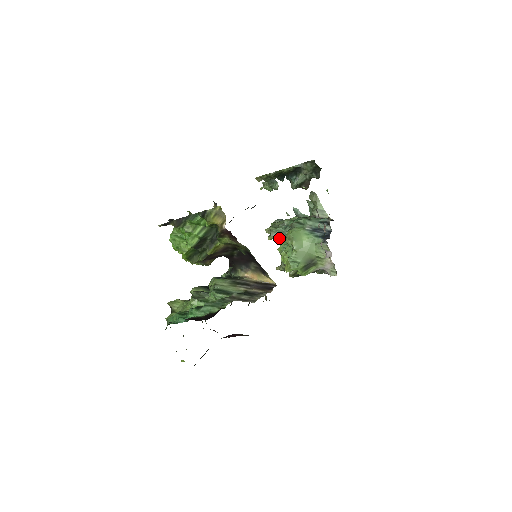
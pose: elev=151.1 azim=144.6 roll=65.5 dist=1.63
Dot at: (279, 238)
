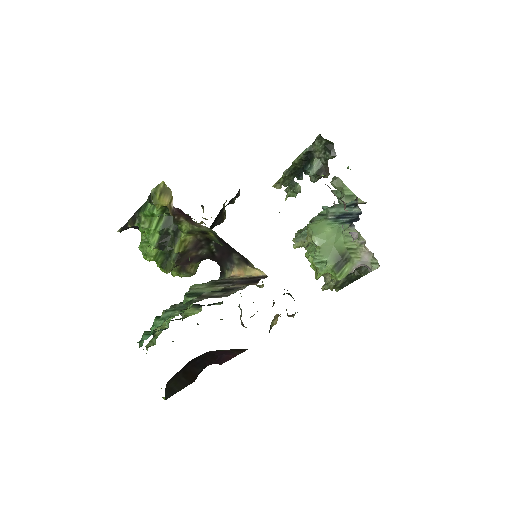
Dot at: (306, 243)
